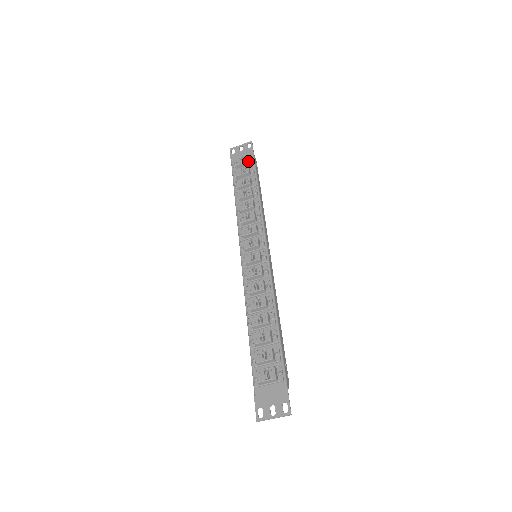
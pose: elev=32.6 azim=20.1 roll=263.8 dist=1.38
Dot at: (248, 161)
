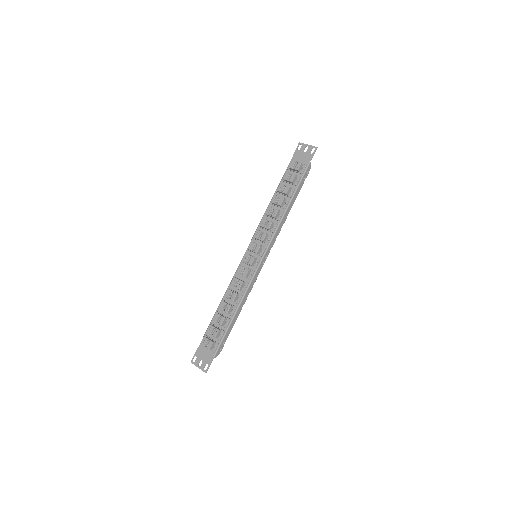
Dot at: (300, 169)
